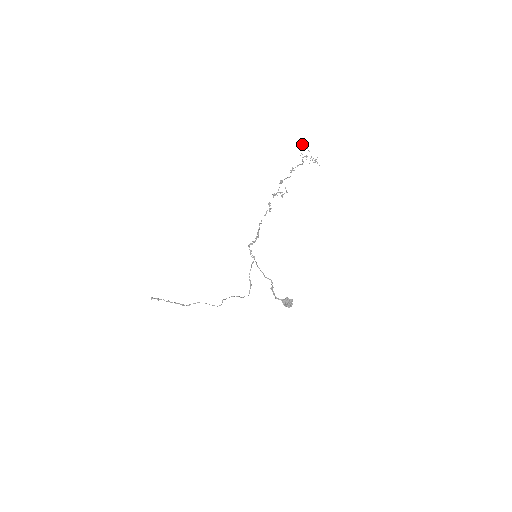
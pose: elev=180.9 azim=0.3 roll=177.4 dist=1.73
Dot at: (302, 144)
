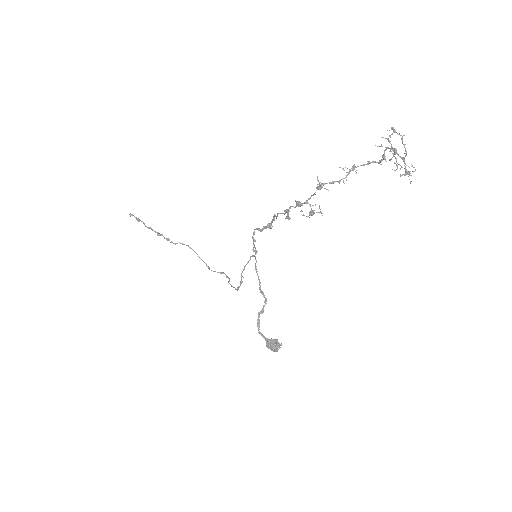
Dot at: (393, 128)
